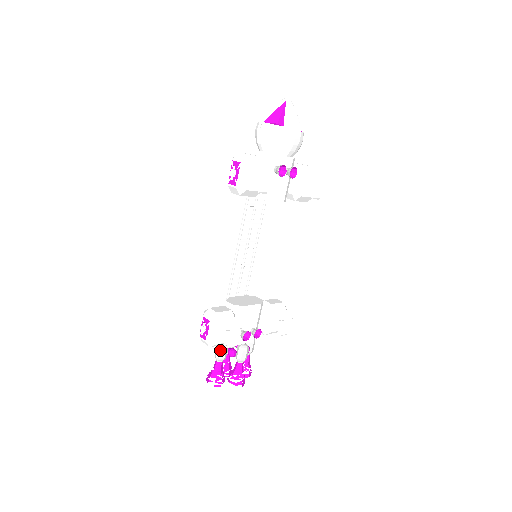
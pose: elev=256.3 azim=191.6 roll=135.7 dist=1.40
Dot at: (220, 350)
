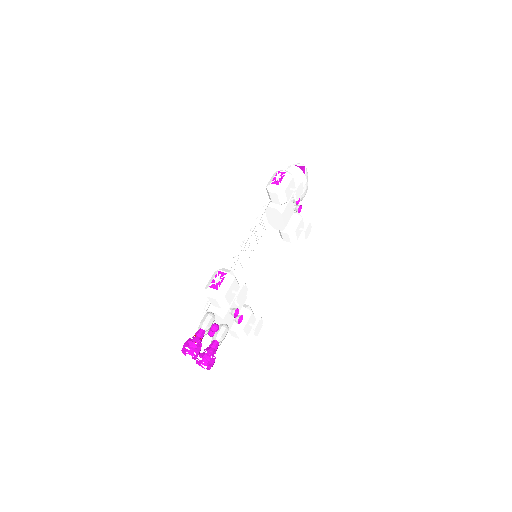
Dot at: (210, 317)
